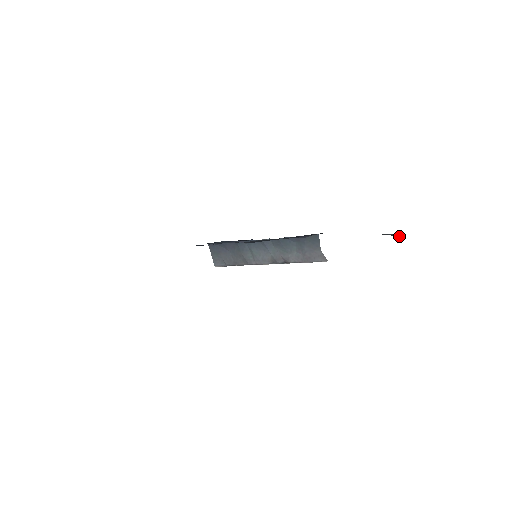
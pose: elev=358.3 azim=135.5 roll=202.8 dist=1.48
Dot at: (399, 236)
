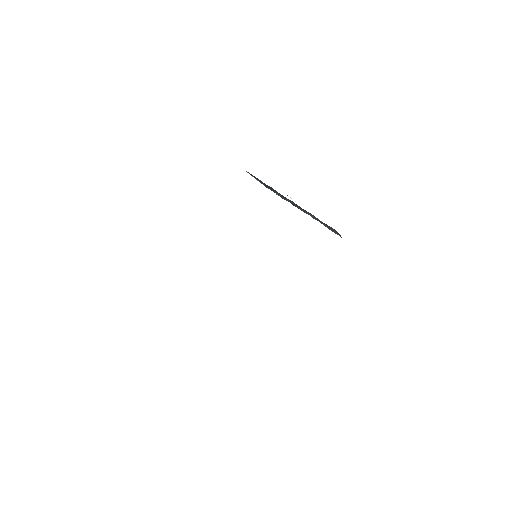
Dot at: occluded
